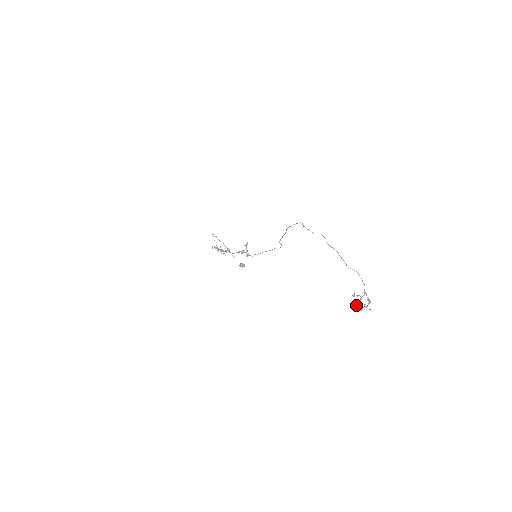
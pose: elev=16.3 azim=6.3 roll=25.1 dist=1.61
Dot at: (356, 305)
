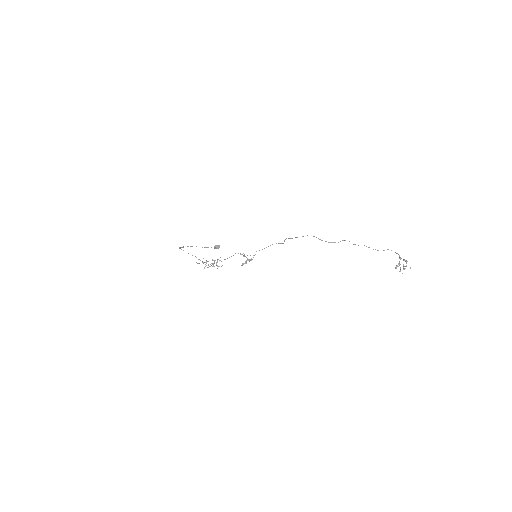
Dot at: (400, 271)
